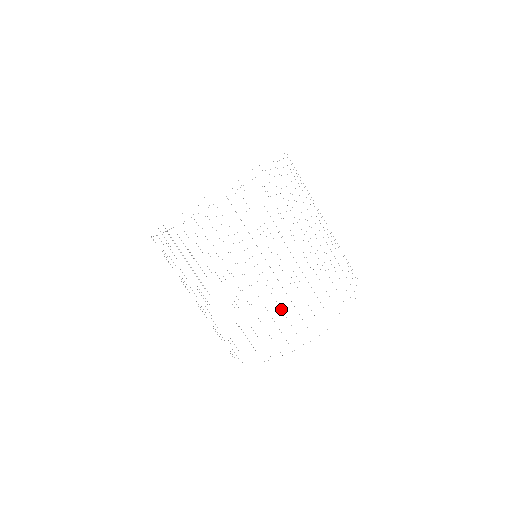
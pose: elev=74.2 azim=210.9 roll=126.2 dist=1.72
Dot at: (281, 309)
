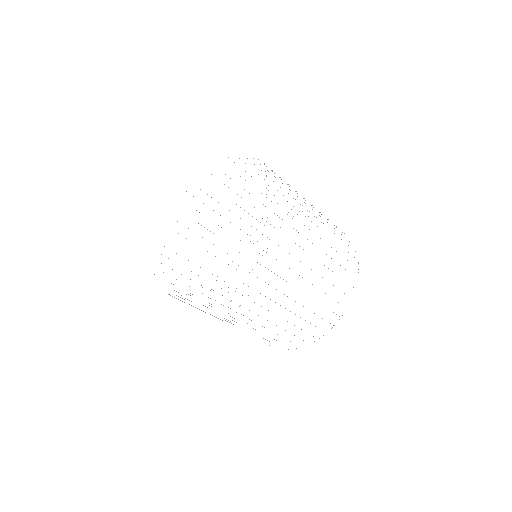
Dot at: occluded
